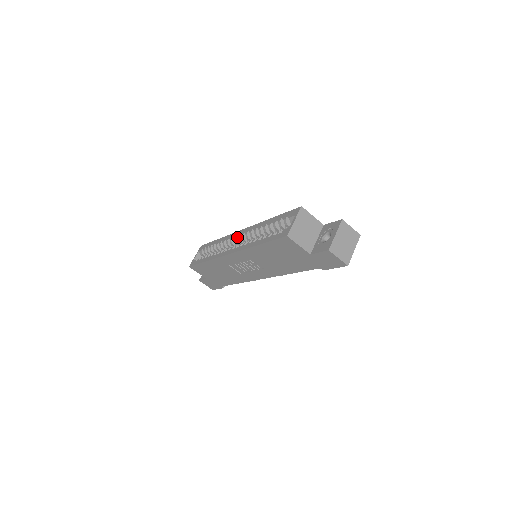
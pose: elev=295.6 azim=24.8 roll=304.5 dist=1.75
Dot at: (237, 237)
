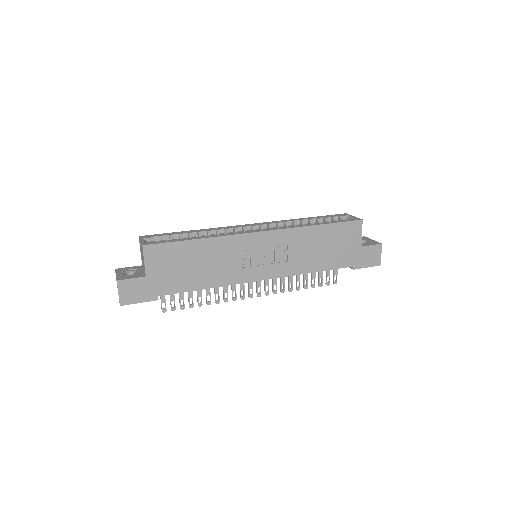
Dot at: (252, 226)
